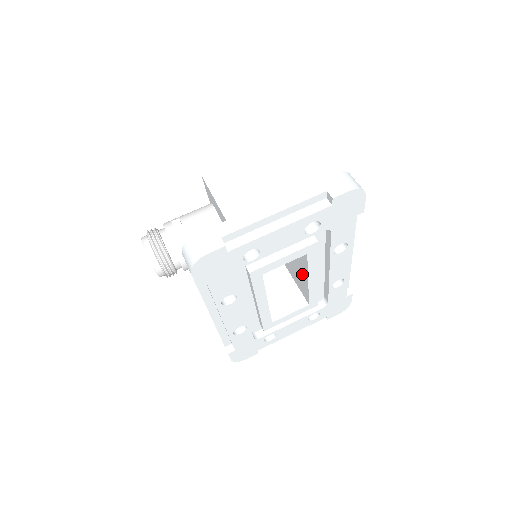
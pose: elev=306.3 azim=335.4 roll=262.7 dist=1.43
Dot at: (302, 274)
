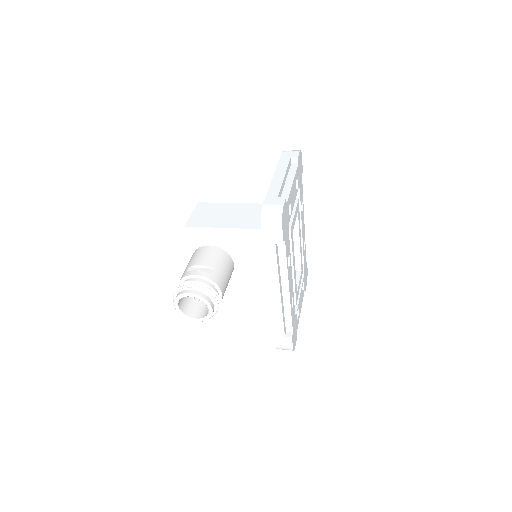
Dot at: occluded
